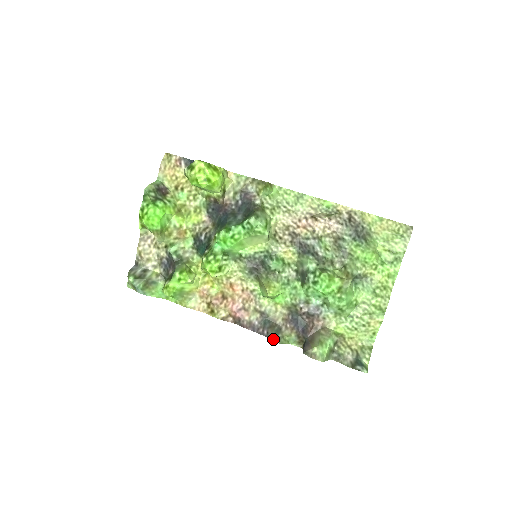
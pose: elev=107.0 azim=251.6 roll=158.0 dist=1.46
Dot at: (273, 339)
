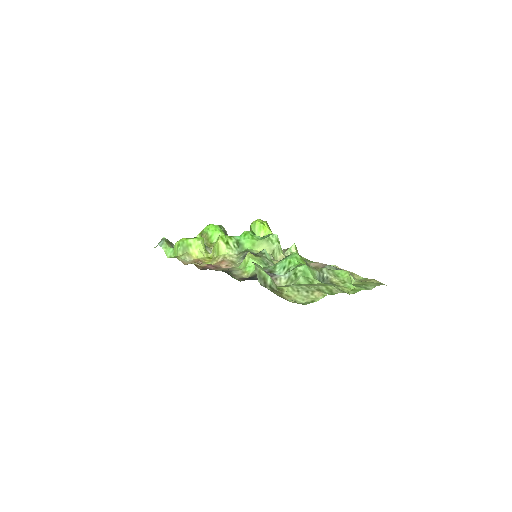
Dot at: occluded
